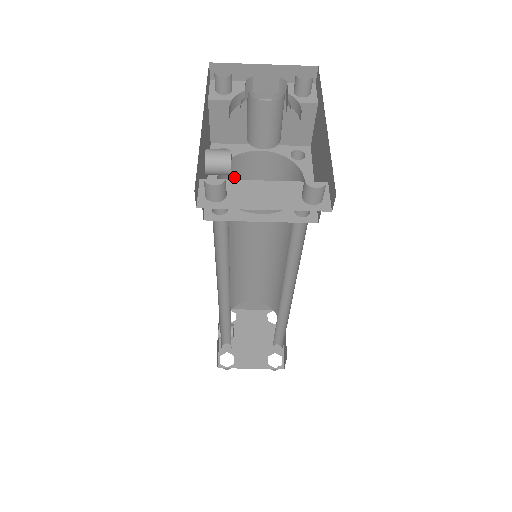
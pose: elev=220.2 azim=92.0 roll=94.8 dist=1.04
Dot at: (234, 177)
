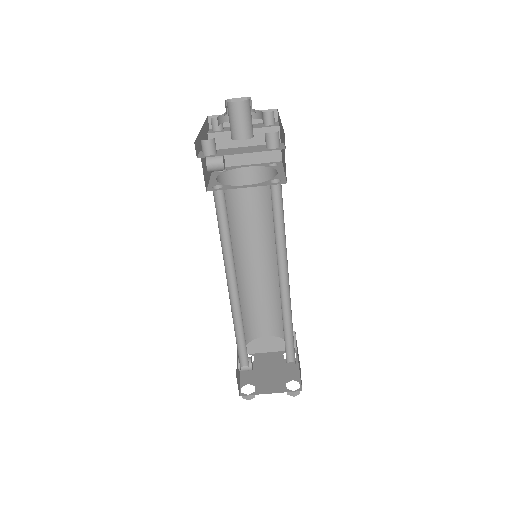
Dot at: (231, 189)
